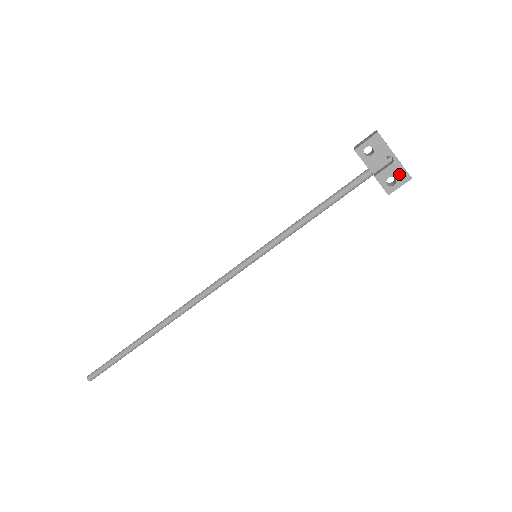
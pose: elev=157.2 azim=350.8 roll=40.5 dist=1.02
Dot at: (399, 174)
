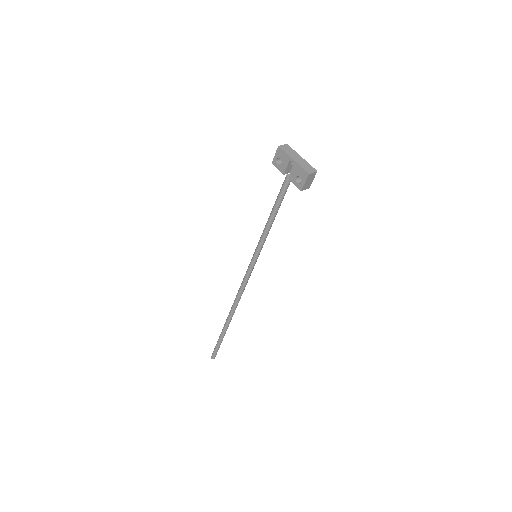
Dot at: (301, 173)
